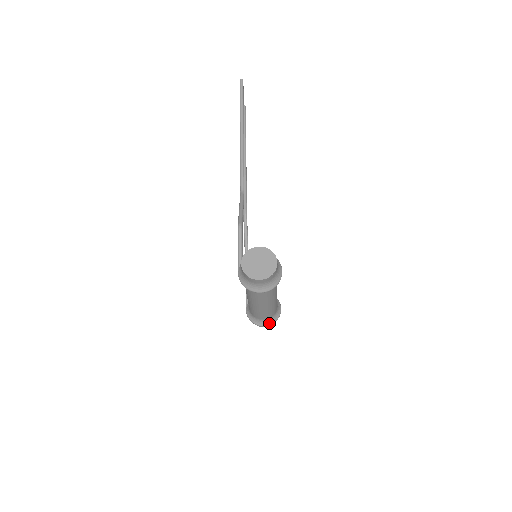
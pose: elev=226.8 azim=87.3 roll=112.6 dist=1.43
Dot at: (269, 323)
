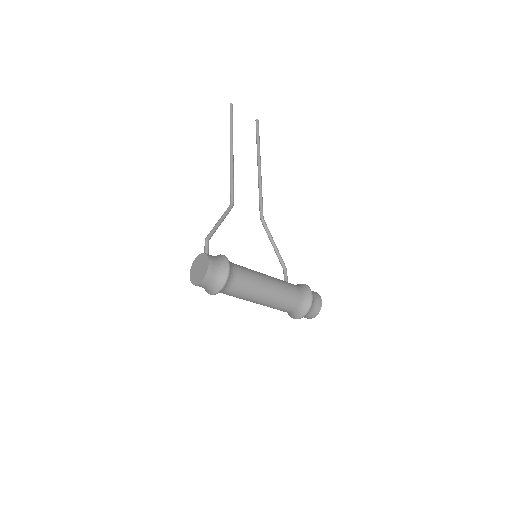
Dot at: (302, 314)
